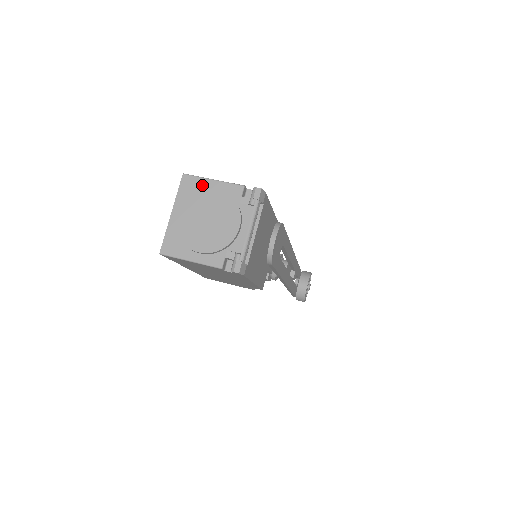
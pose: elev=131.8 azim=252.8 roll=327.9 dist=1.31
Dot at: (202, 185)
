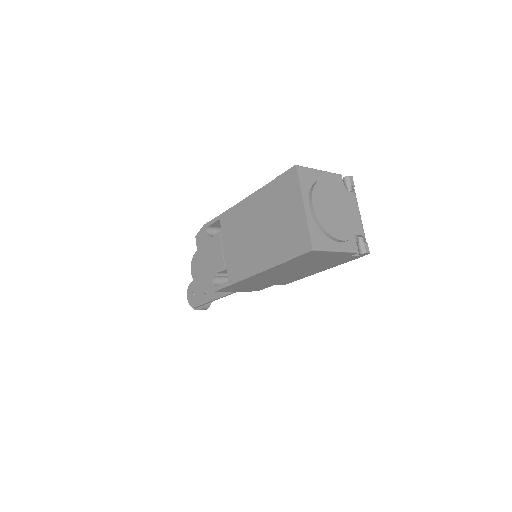
Dot at: (315, 176)
